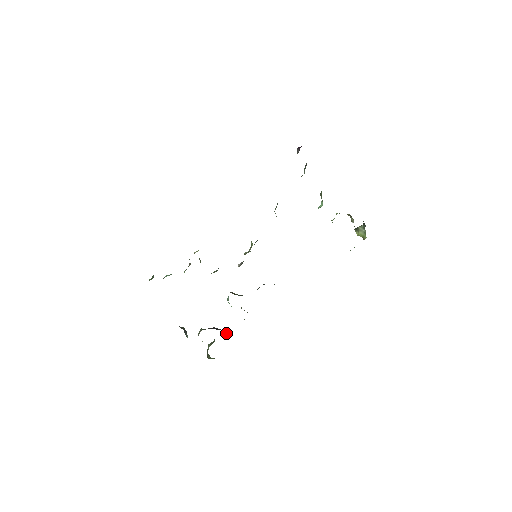
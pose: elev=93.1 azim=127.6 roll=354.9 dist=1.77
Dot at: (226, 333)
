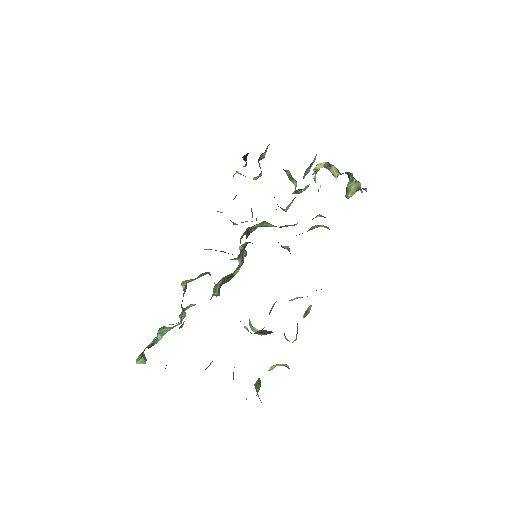
Dot at: occluded
